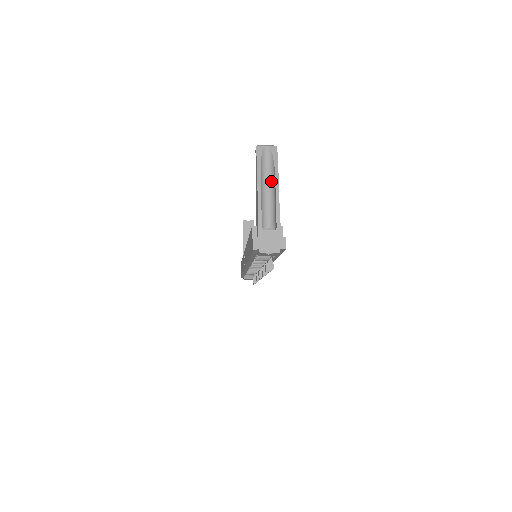
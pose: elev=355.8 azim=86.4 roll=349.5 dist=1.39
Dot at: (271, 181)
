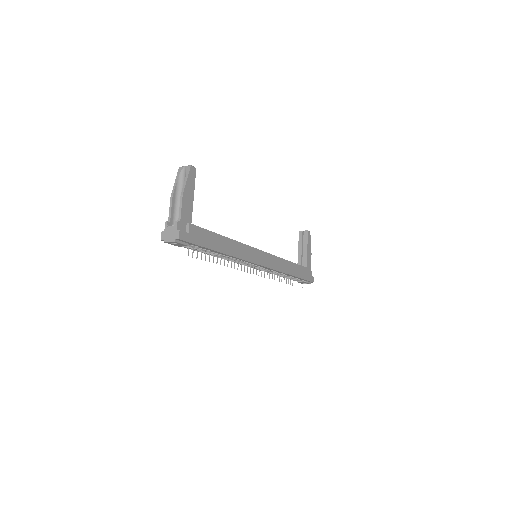
Dot at: occluded
